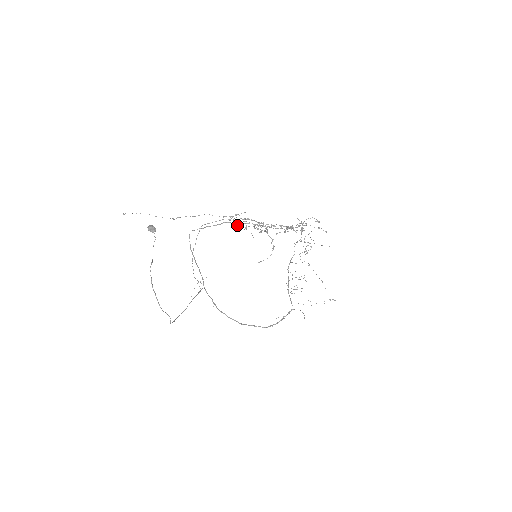
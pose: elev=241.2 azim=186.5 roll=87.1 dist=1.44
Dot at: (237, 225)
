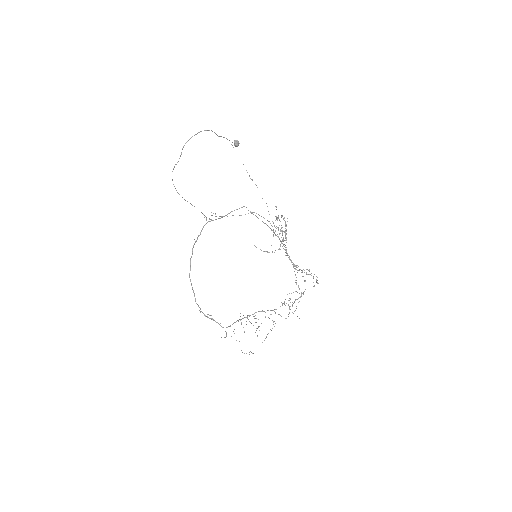
Dot at: occluded
